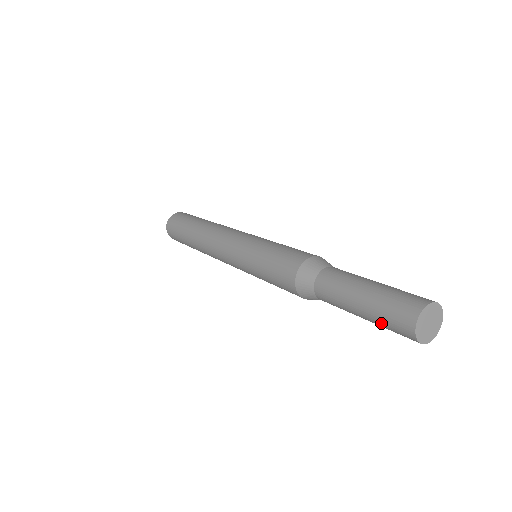
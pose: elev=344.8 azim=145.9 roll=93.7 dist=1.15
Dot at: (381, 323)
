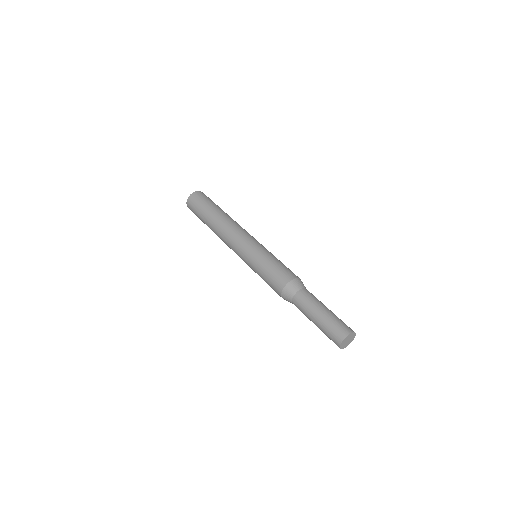
Dot at: (326, 335)
